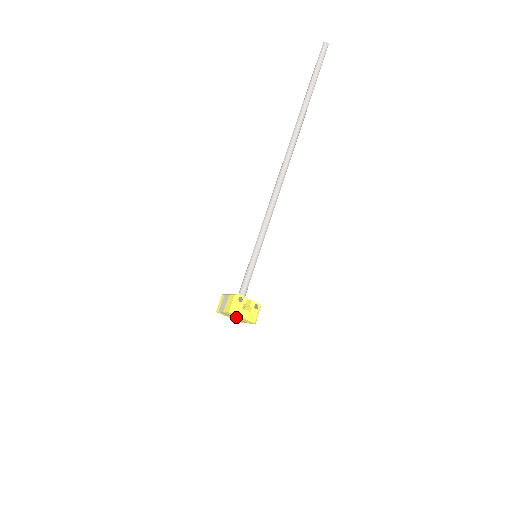
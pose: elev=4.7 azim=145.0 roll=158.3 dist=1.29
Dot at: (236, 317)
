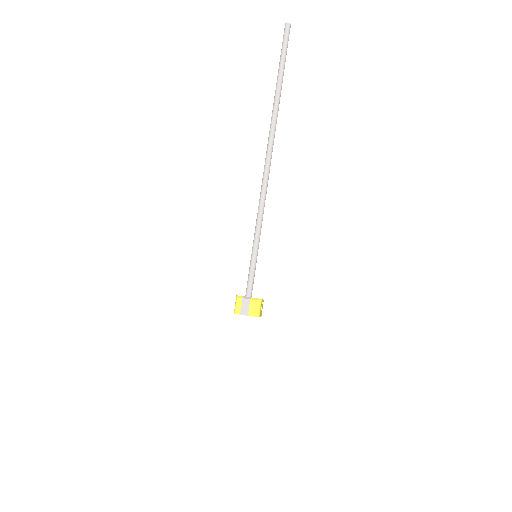
Dot at: occluded
